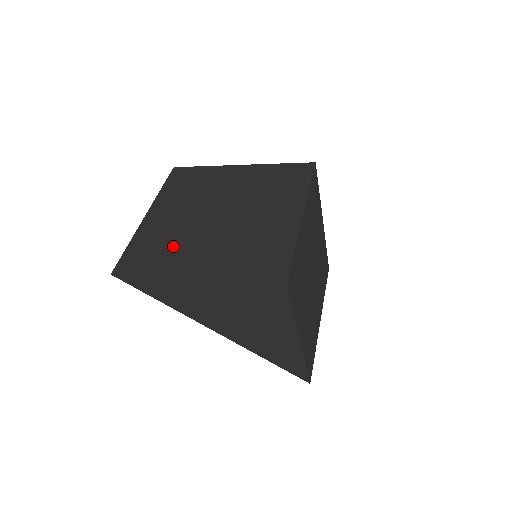
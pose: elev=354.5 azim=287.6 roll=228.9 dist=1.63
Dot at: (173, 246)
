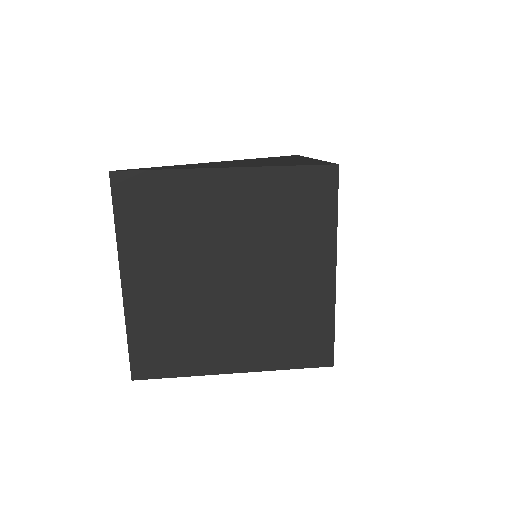
Dot at: (190, 334)
